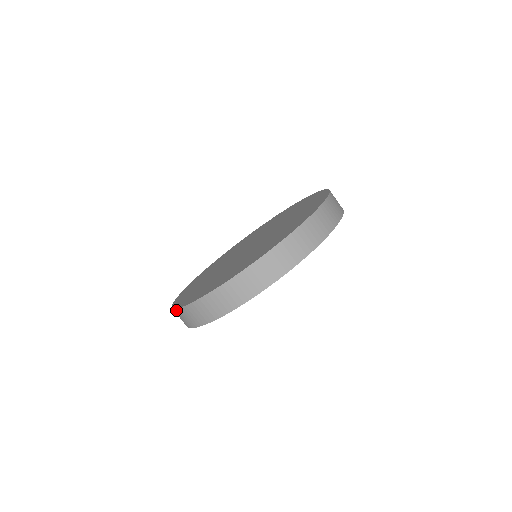
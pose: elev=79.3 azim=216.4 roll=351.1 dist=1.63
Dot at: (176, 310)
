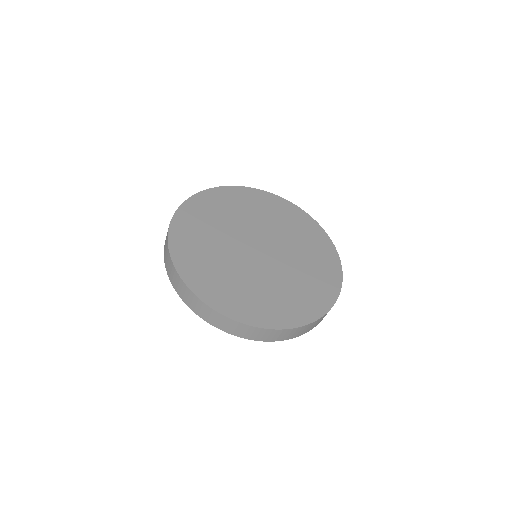
Dot at: (170, 224)
